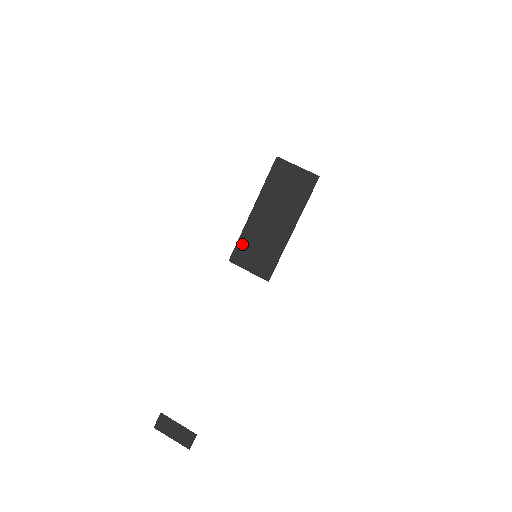
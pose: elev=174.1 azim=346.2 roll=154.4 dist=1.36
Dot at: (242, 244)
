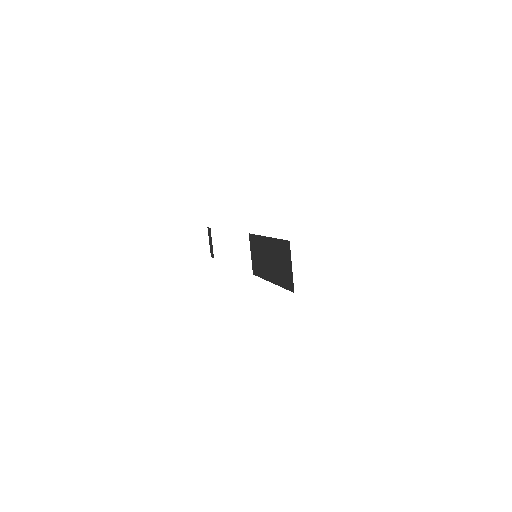
Dot at: (256, 240)
